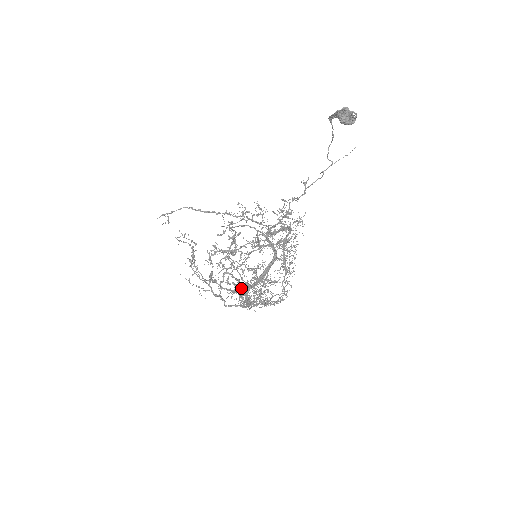
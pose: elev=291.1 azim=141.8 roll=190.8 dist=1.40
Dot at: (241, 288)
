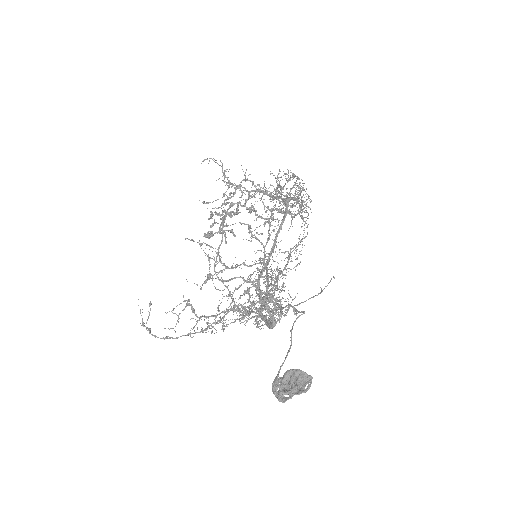
Dot at: (253, 308)
